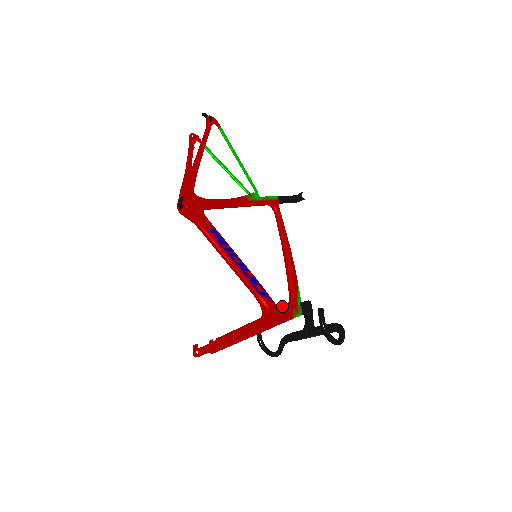
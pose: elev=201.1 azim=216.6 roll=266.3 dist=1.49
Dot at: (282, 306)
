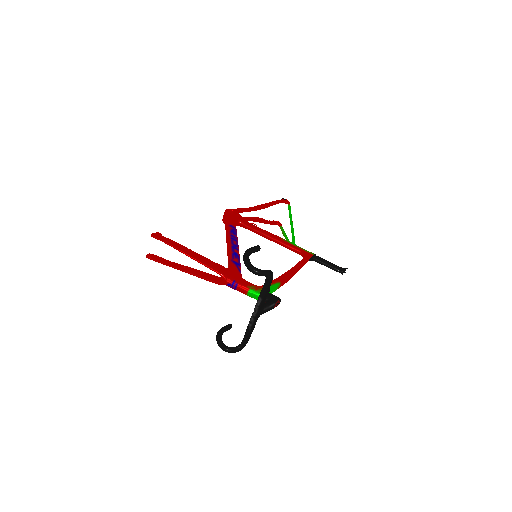
Dot at: occluded
